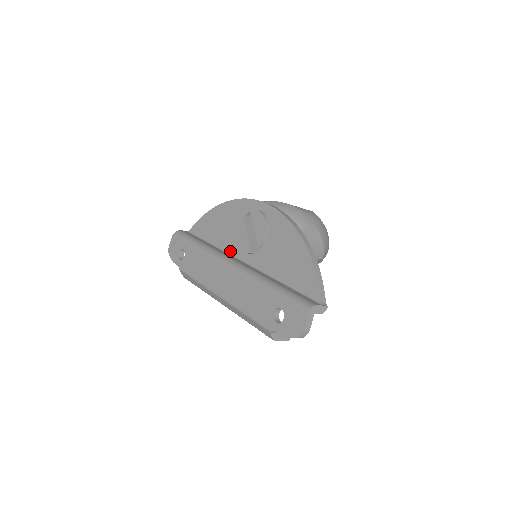
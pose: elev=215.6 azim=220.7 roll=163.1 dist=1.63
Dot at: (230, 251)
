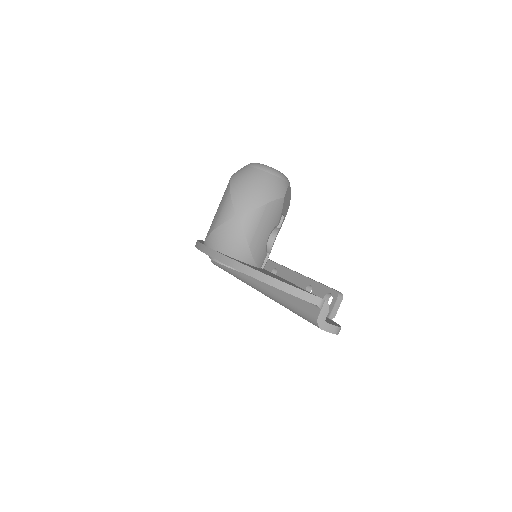
Dot at: occluded
